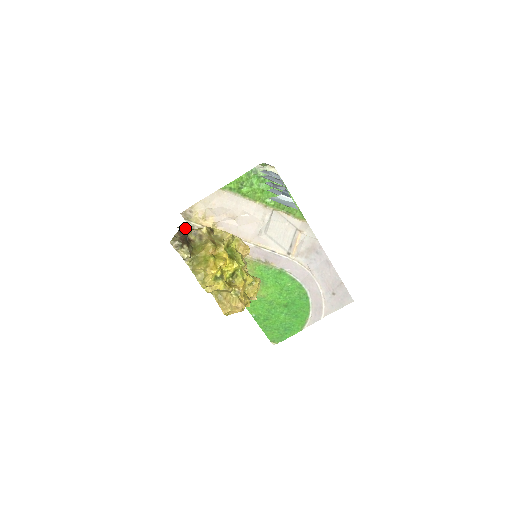
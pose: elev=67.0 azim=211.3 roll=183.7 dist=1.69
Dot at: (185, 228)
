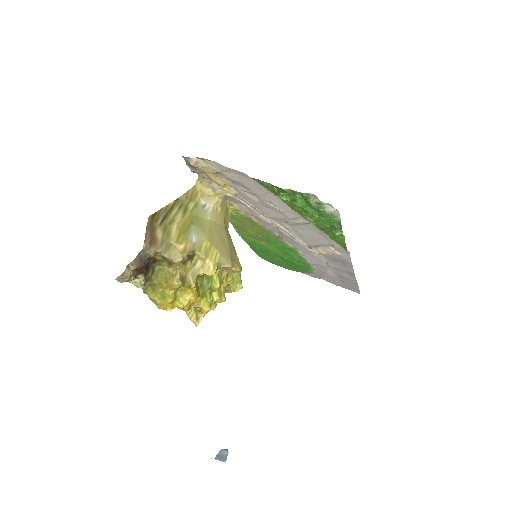
Dot at: (153, 244)
